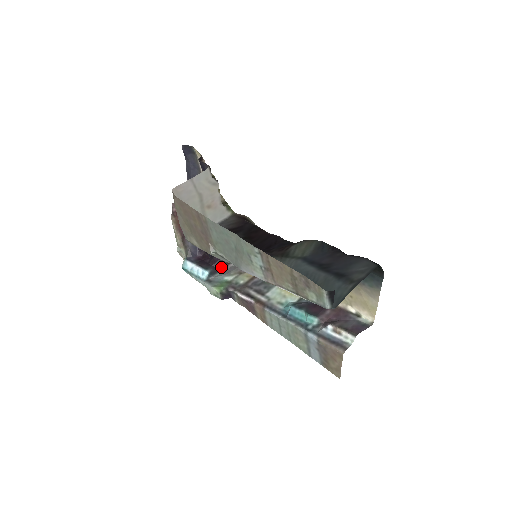
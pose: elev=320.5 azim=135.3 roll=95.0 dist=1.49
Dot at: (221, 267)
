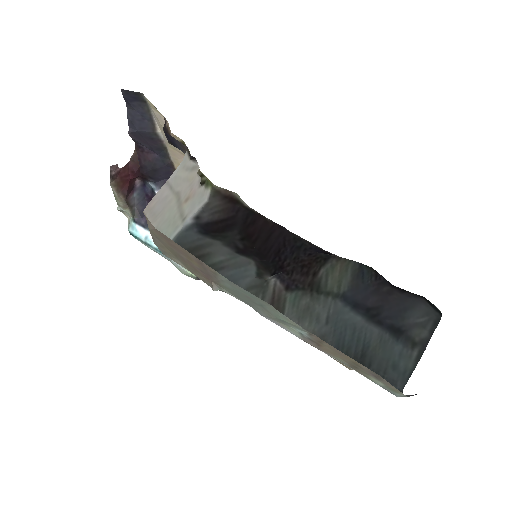
Dot at: occluded
